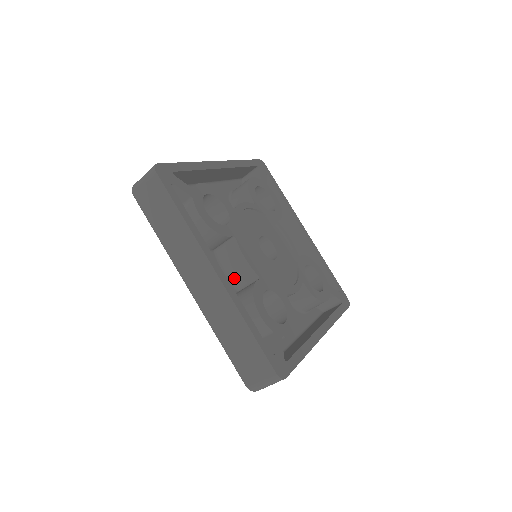
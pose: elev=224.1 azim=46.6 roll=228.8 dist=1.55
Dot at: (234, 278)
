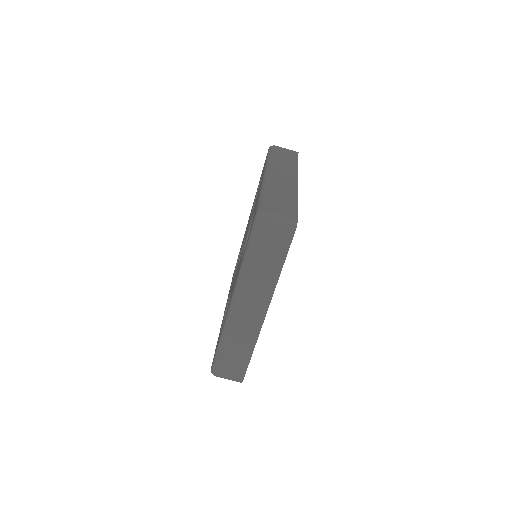
Dot at: occluded
